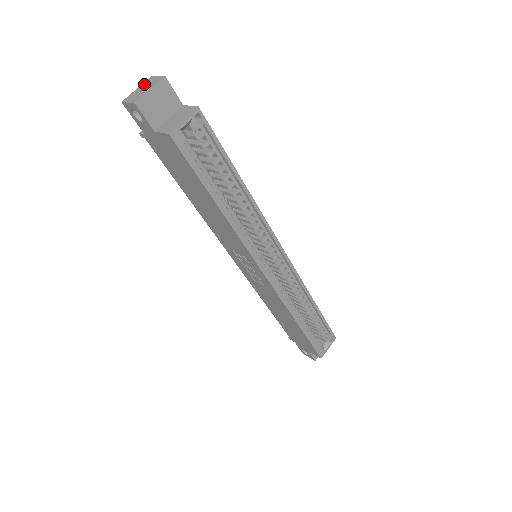
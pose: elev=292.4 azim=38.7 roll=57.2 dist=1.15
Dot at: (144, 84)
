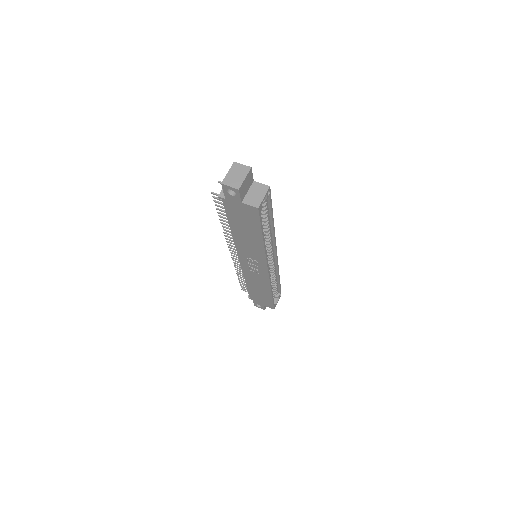
Dot at: (233, 169)
